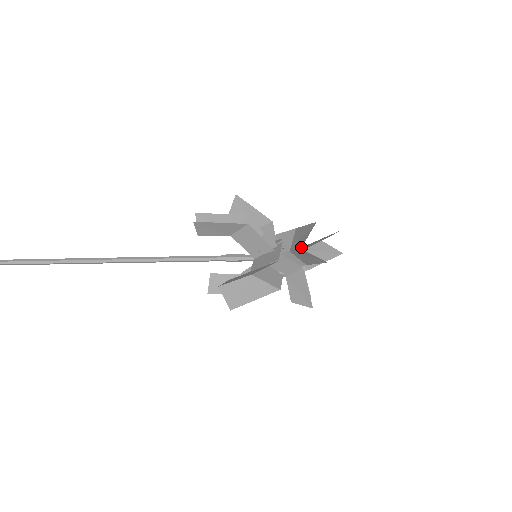
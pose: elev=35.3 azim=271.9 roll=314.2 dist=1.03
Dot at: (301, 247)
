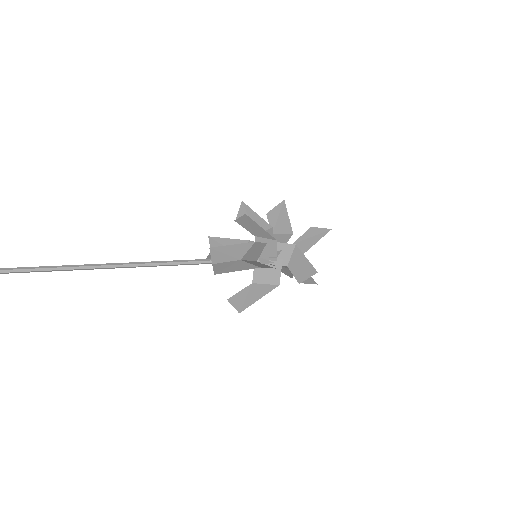
Dot at: occluded
